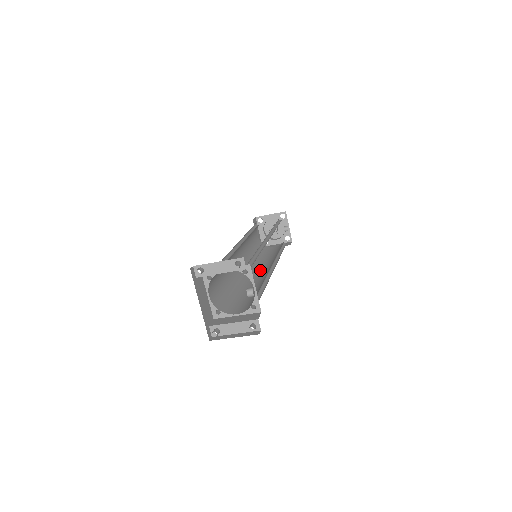
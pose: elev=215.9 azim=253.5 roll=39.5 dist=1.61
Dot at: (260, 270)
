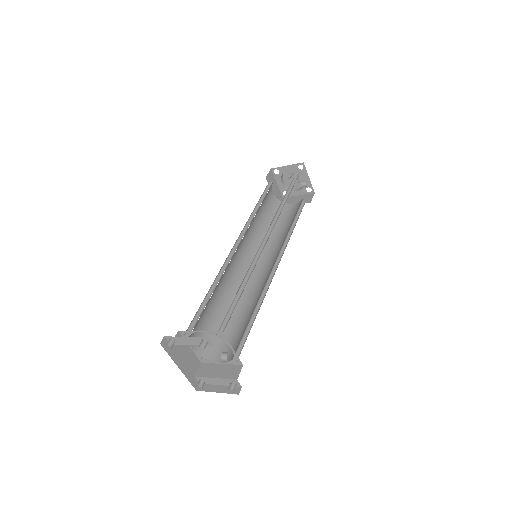
Dot at: (265, 263)
